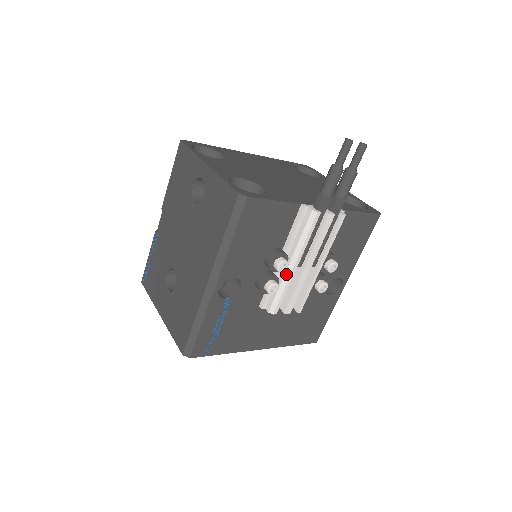
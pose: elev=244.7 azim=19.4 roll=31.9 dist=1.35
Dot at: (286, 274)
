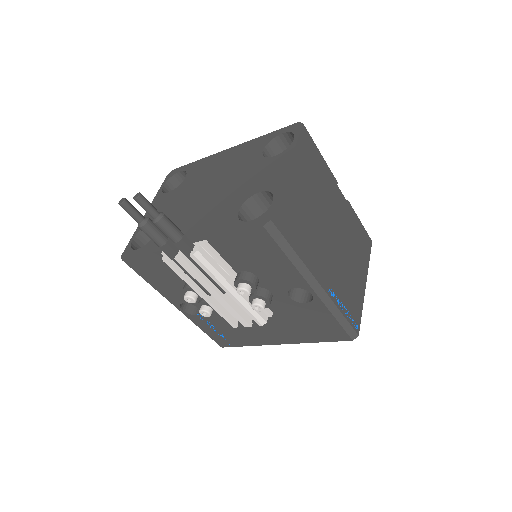
Dot at: (207, 301)
